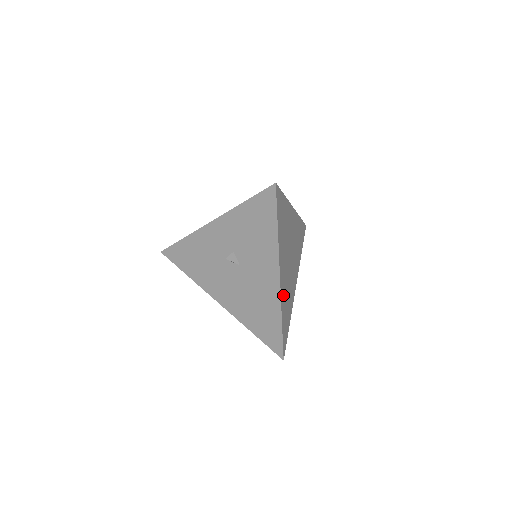
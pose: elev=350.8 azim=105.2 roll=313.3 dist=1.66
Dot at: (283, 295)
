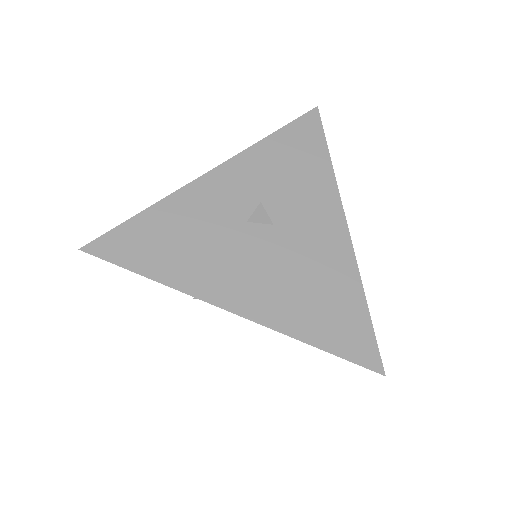
Dot at: occluded
